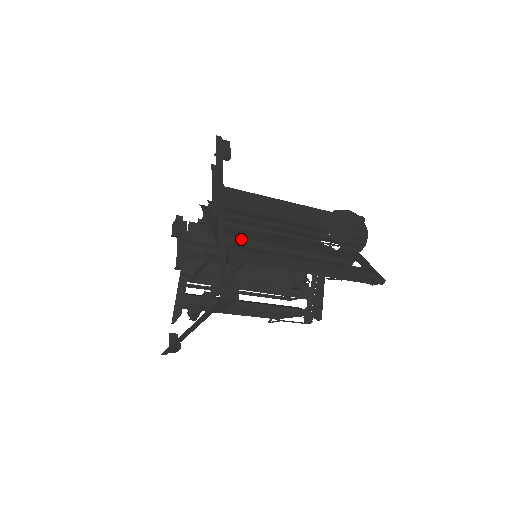
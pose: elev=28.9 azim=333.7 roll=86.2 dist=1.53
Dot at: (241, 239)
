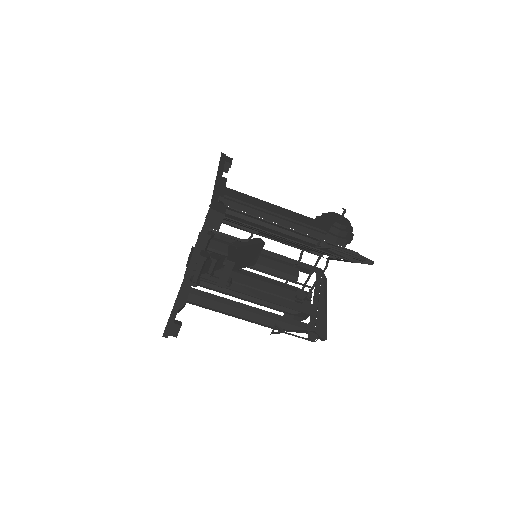
Dot at: occluded
